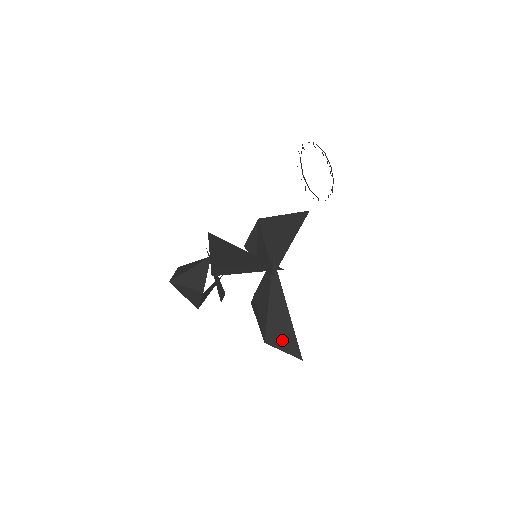
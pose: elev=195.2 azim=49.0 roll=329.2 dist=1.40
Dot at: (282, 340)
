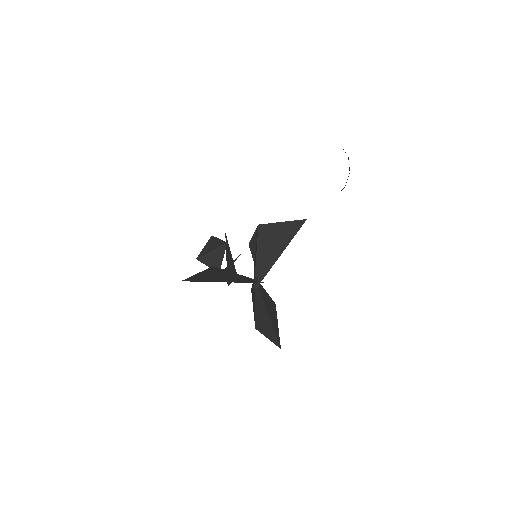
Dot at: (266, 332)
